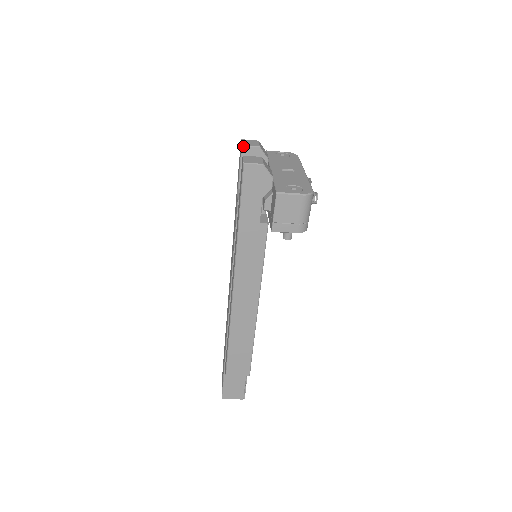
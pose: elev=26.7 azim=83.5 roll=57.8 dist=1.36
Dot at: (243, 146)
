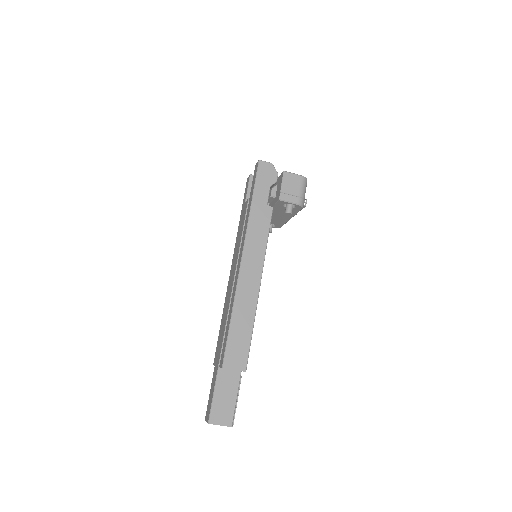
Dot at: (251, 175)
